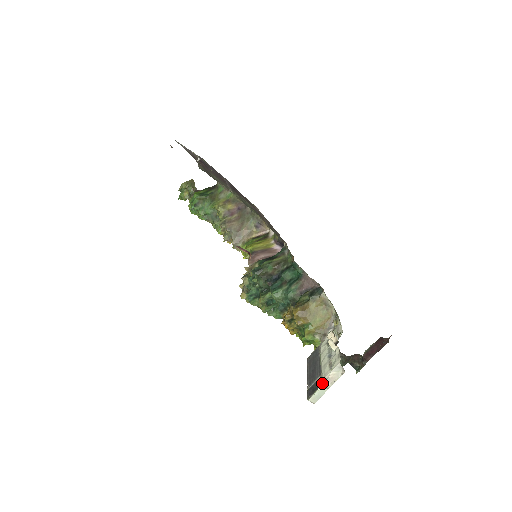
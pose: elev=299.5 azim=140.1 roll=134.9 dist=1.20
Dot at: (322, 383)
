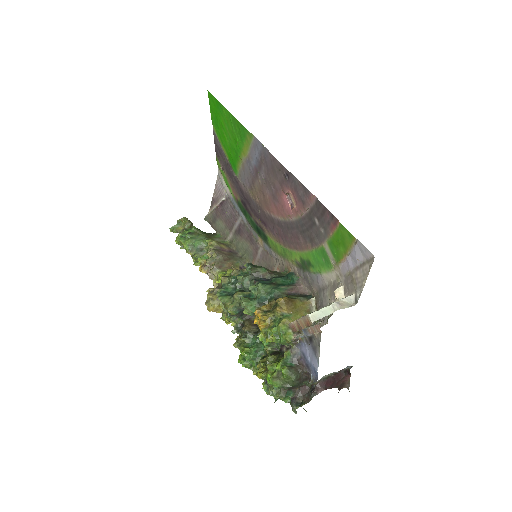
Dot at: (331, 303)
